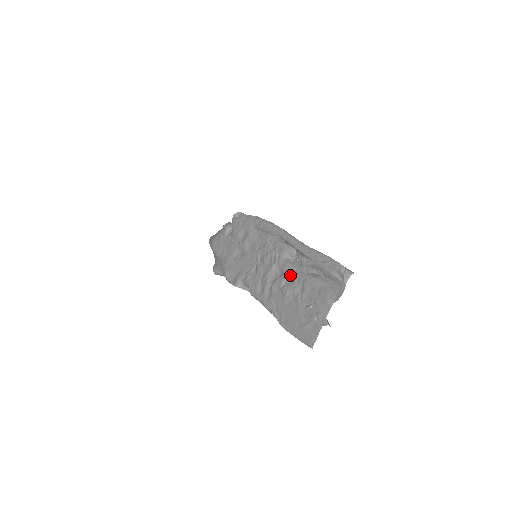
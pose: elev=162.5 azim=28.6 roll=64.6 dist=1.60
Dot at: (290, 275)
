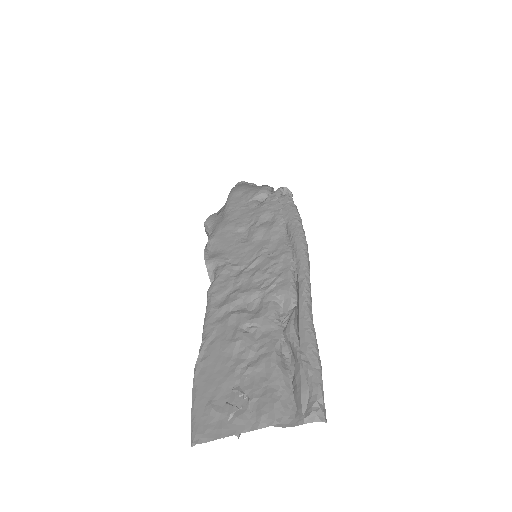
Dot at: (261, 326)
